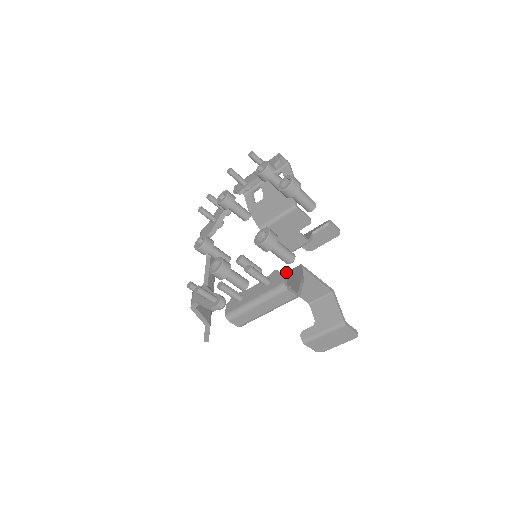
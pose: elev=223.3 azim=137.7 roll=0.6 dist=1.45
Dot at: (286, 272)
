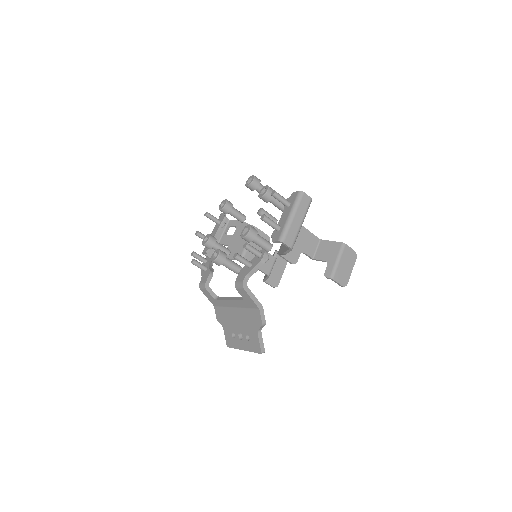
Dot at: occluded
